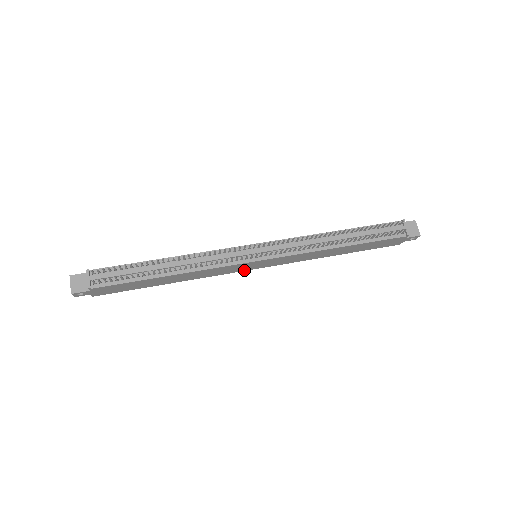
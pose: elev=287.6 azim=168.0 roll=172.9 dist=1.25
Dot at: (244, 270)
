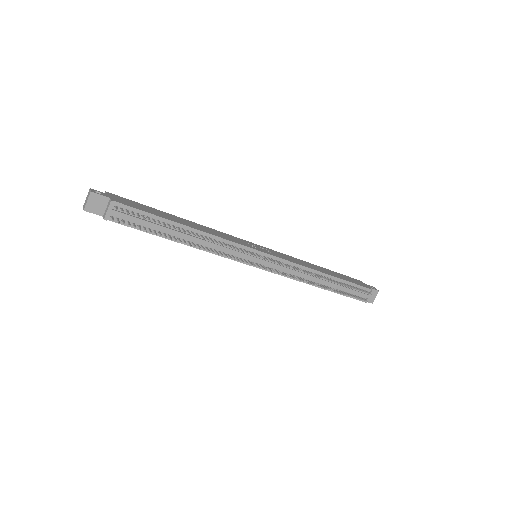
Dot at: occluded
